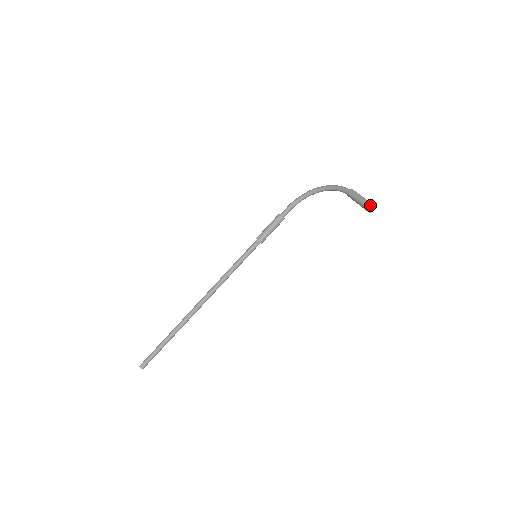
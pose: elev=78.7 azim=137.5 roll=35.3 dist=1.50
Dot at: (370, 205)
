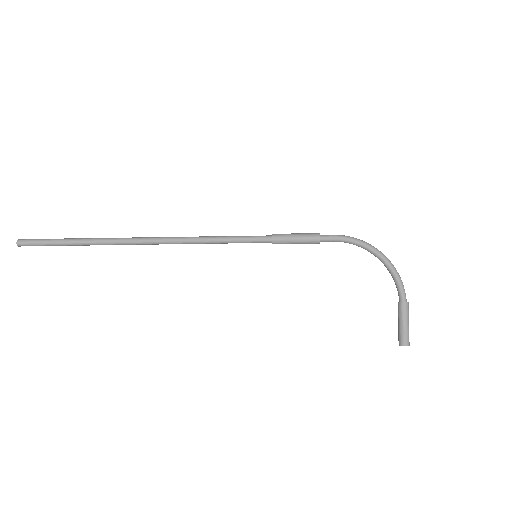
Dot at: (408, 345)
